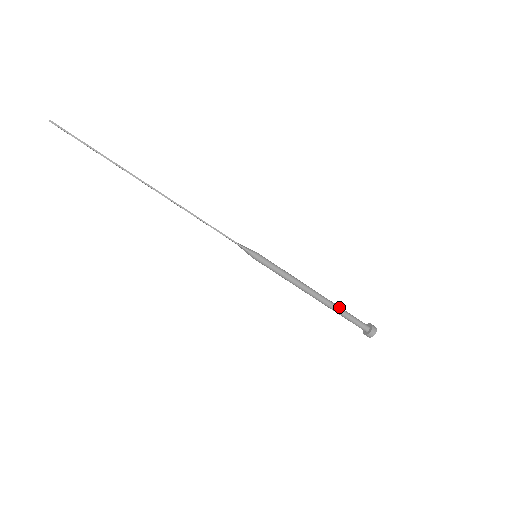
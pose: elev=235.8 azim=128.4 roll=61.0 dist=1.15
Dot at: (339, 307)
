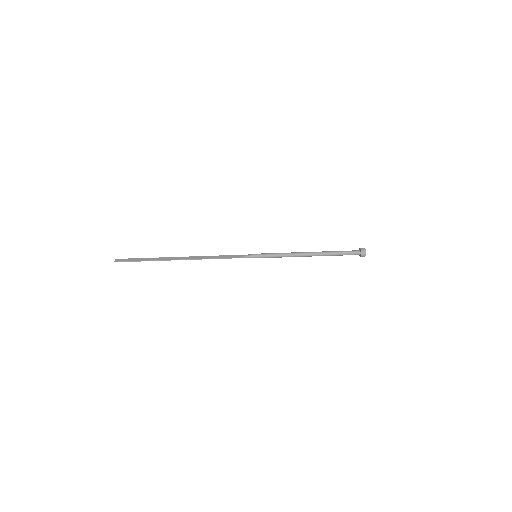
Dot at: (329, 253)
